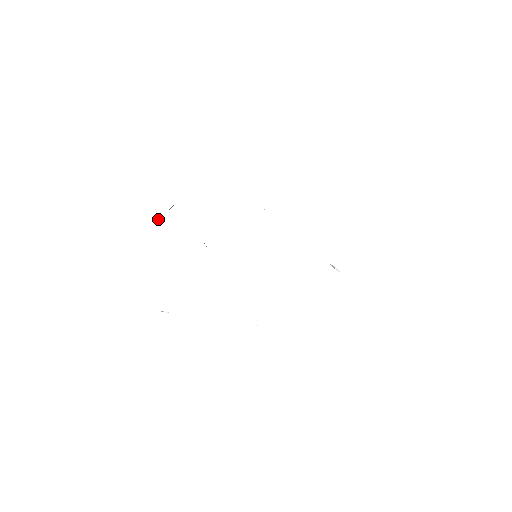
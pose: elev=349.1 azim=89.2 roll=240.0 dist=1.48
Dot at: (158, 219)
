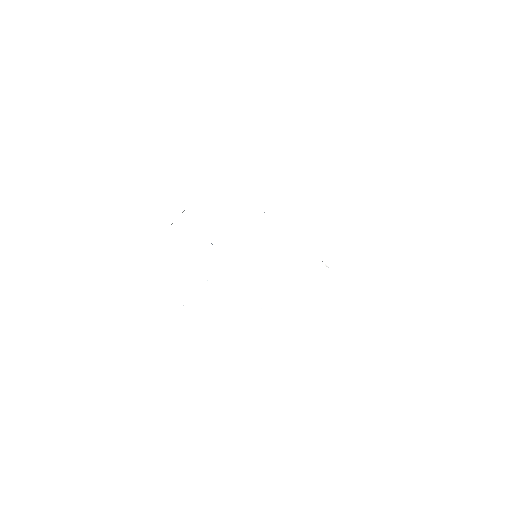
Dot at: (172, 223)
